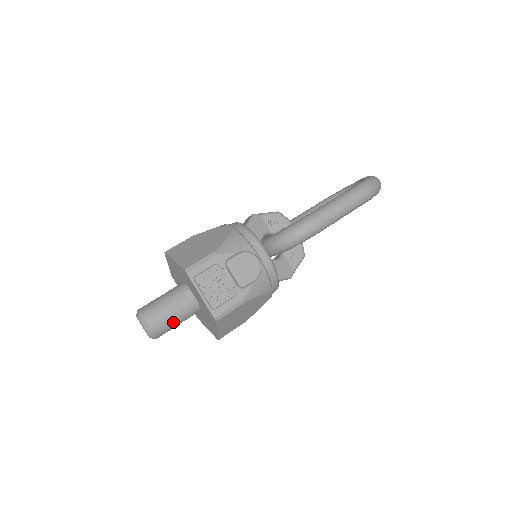
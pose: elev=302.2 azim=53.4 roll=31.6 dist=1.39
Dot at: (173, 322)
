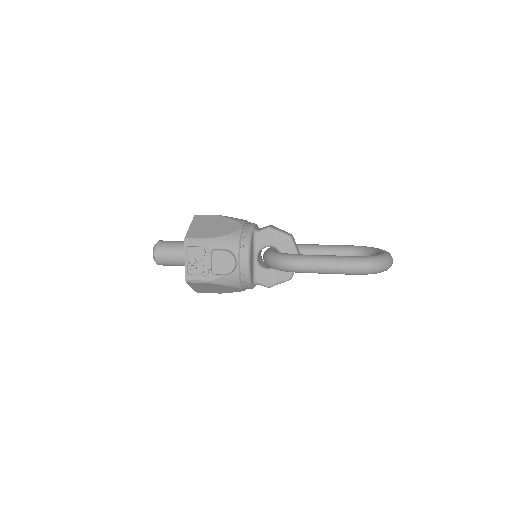
Dot at: (171, 263)
